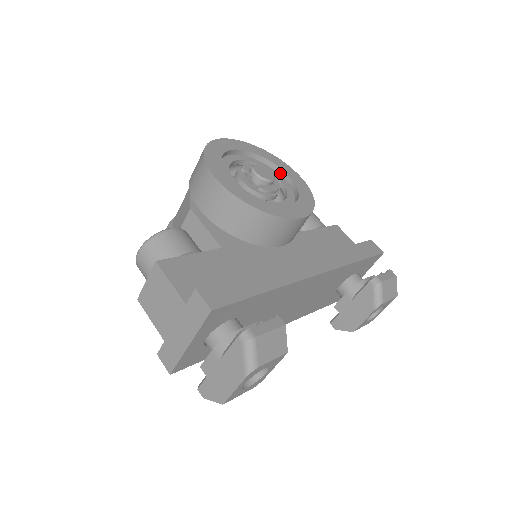
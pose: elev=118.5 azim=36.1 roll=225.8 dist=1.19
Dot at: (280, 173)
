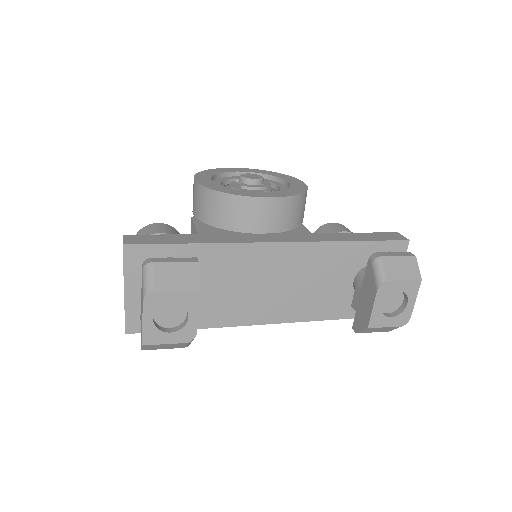
Dot at: (284, 184)
